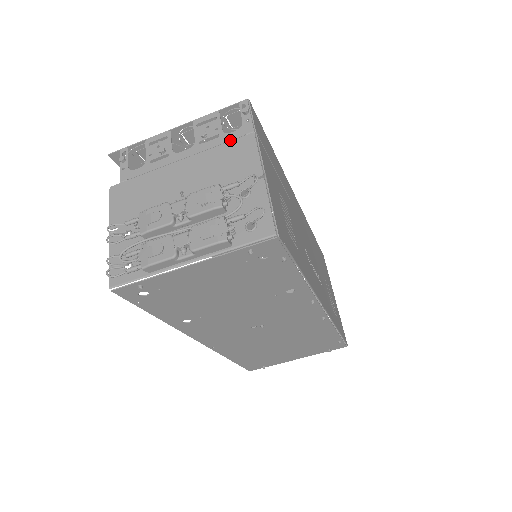
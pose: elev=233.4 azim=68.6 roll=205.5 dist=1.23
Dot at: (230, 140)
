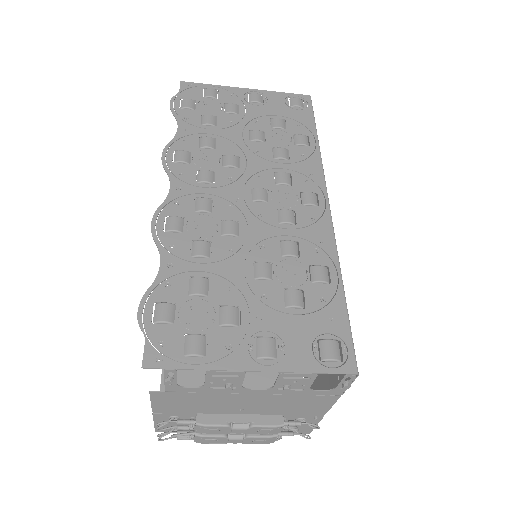
Dot at: (312, 395)
